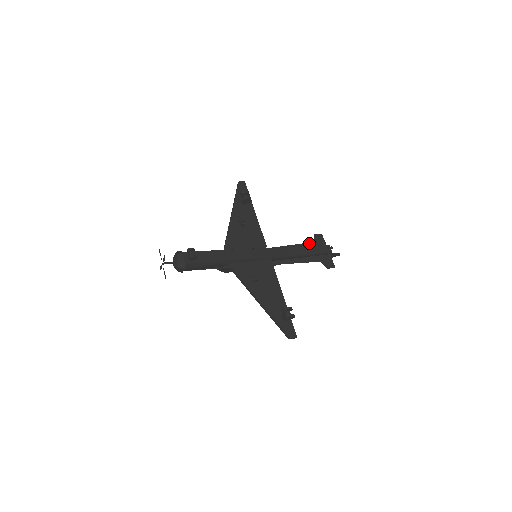
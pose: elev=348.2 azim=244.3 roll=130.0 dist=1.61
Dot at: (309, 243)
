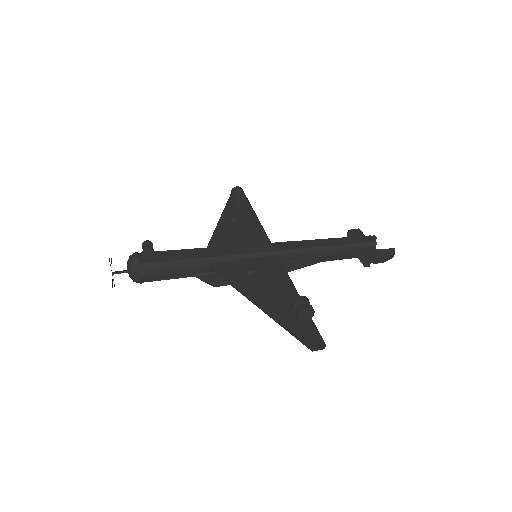
Dot at: occluded
